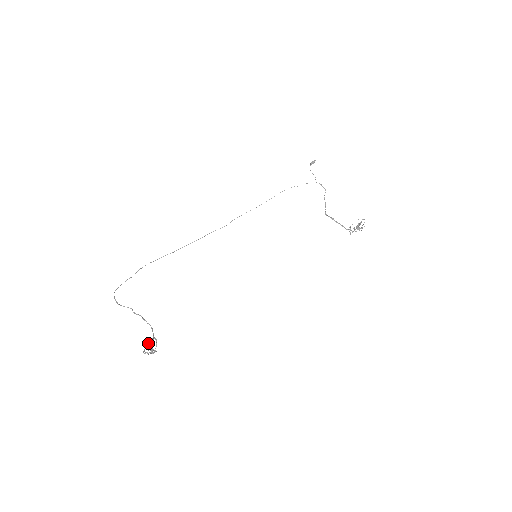
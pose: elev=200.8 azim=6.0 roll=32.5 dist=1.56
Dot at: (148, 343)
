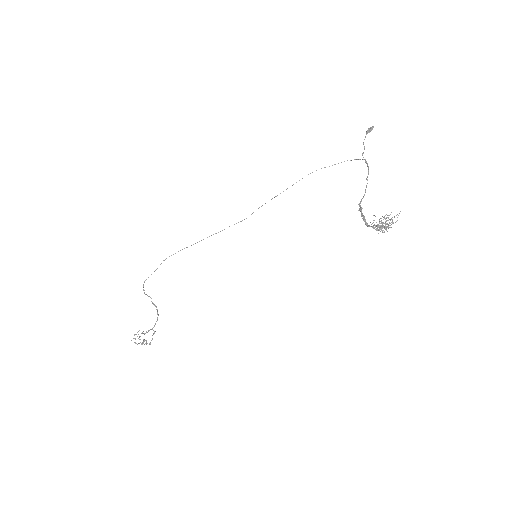
Dot at: (135, 334)
